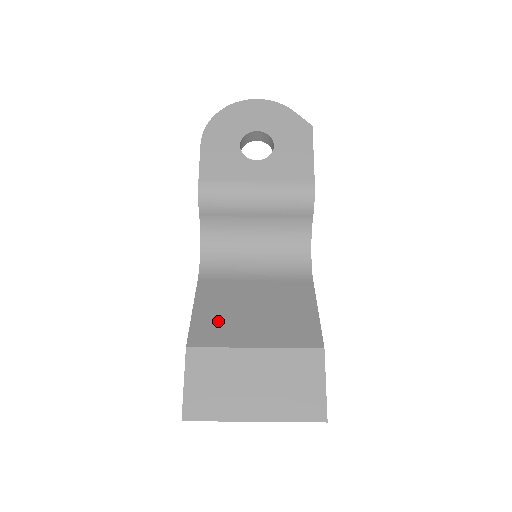
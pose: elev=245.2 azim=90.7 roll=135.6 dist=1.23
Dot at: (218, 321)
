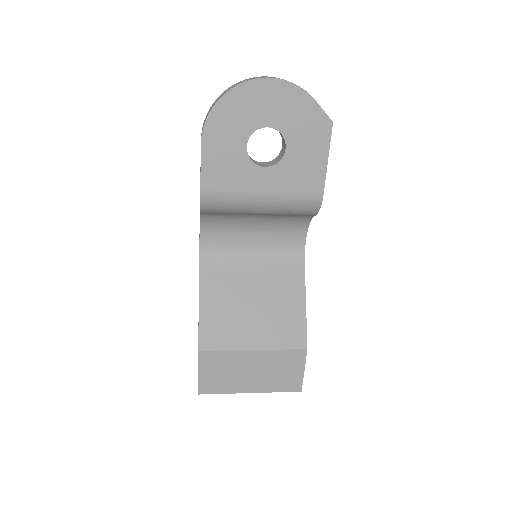
Dot at: (222, 320)
